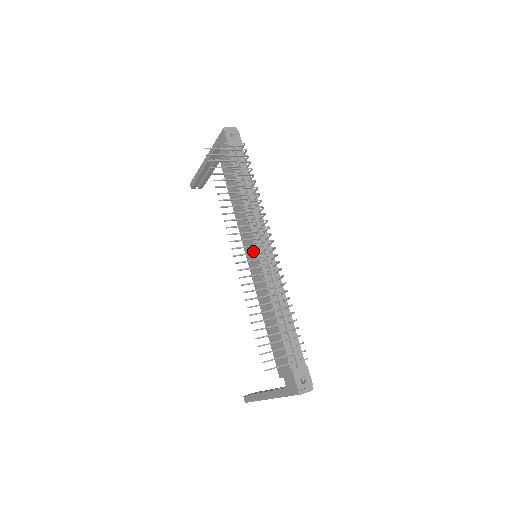
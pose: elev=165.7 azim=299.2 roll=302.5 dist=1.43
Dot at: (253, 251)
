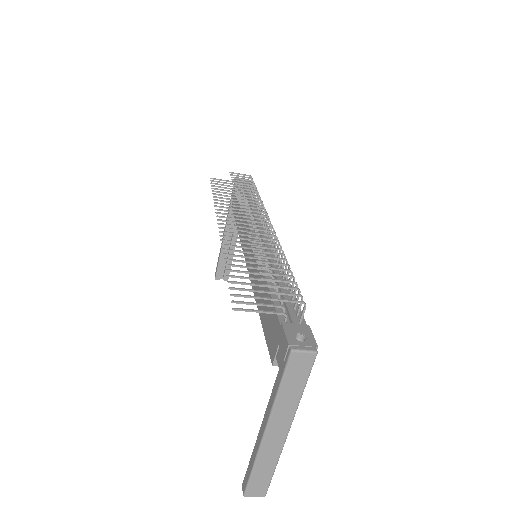
Dot at: occluded
